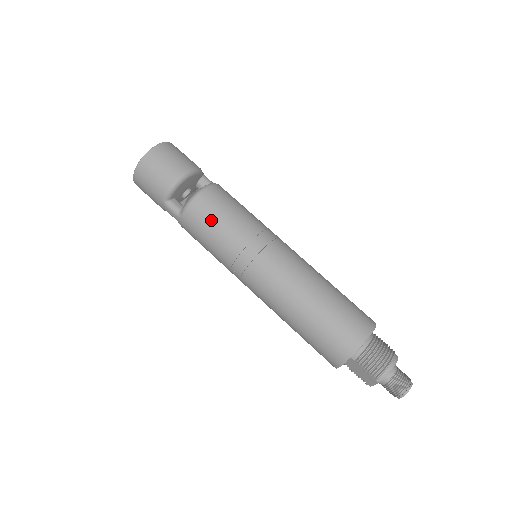
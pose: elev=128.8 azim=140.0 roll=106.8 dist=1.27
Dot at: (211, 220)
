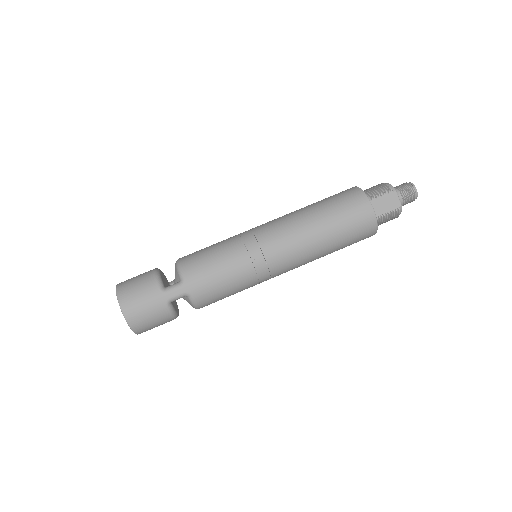
Dot at: (204, 255)
